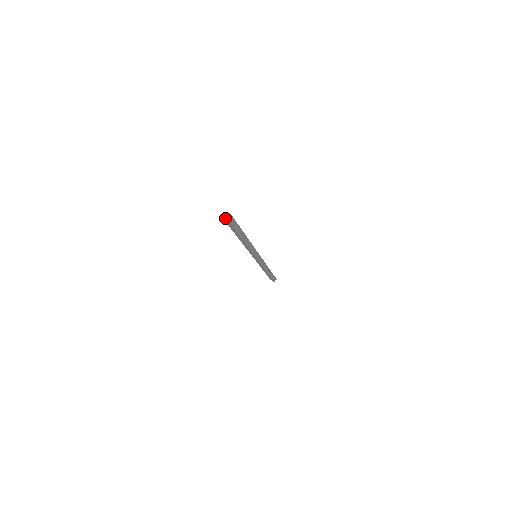
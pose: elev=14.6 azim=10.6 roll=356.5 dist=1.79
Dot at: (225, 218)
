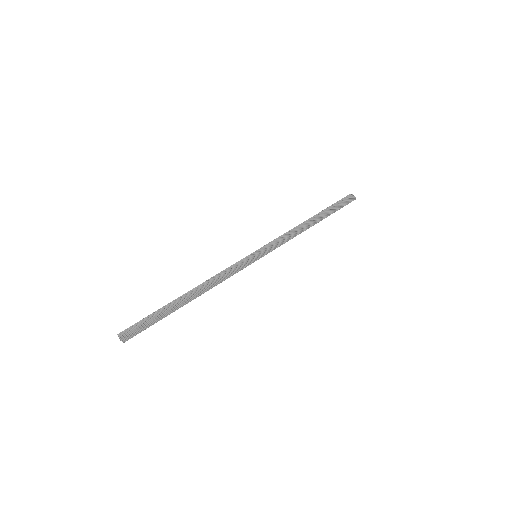
Dot at: (125, 335)
